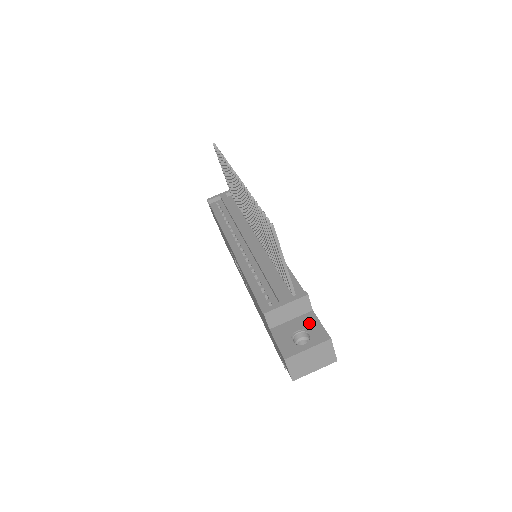
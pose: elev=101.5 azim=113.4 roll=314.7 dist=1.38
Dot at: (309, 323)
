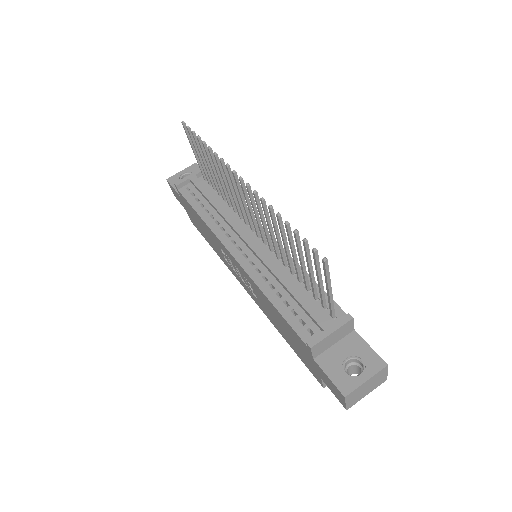
Dot at: (356, 347)
